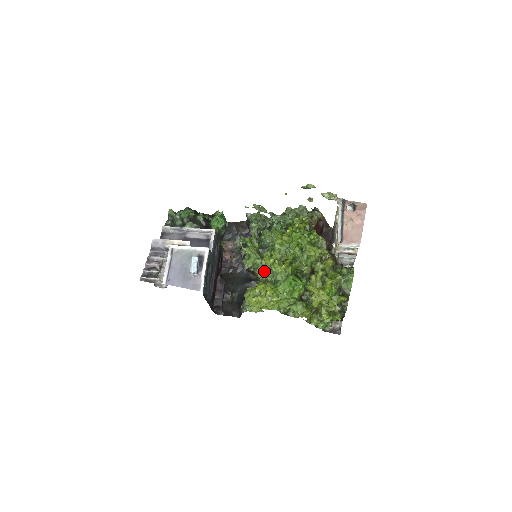
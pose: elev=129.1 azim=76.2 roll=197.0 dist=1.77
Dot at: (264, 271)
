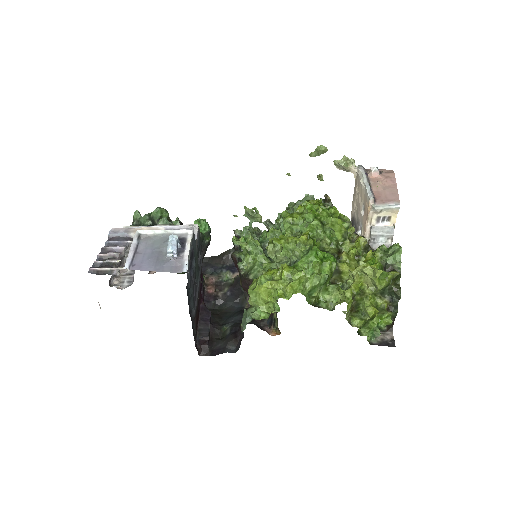
Dot at: (271, 267)
